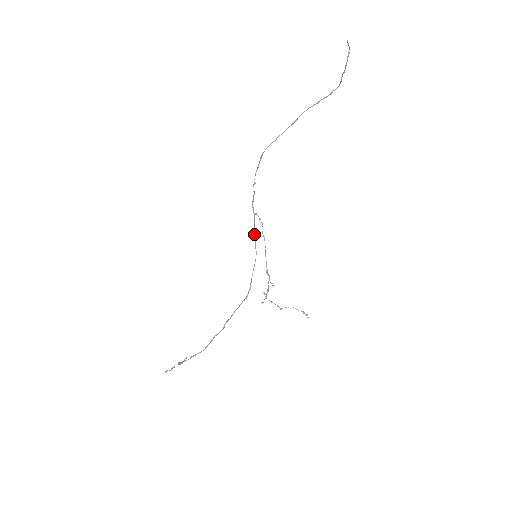
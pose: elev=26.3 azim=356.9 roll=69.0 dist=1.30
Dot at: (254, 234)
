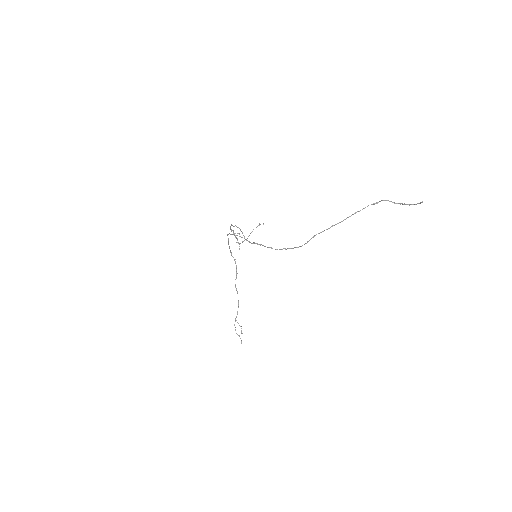
Dot at: (230, 234)
